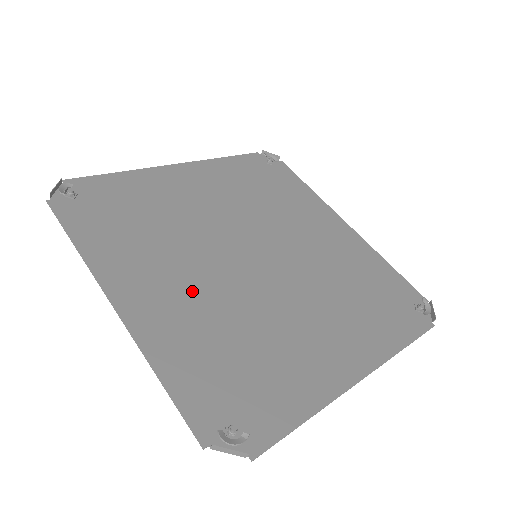
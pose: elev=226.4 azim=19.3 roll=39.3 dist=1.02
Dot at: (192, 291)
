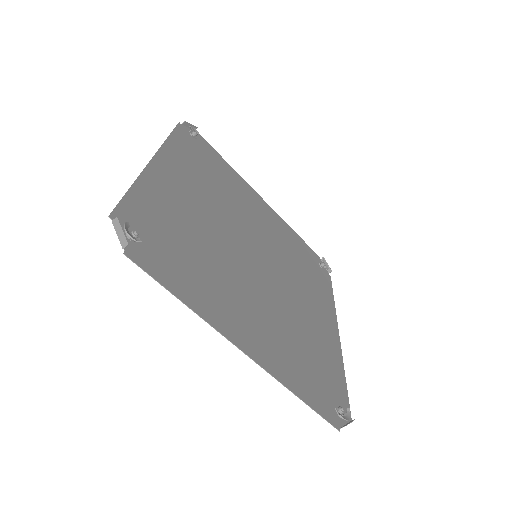
Dot at: (260, 311)
